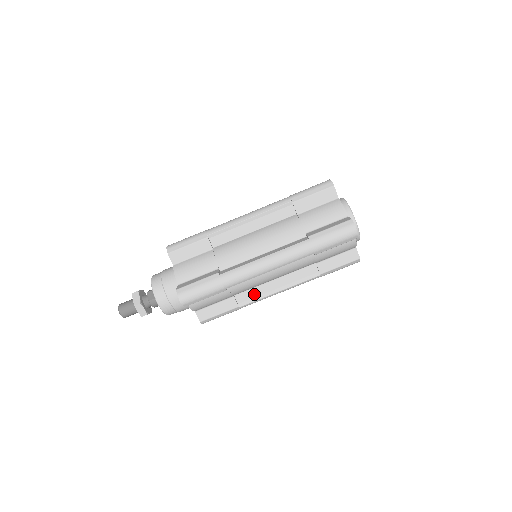
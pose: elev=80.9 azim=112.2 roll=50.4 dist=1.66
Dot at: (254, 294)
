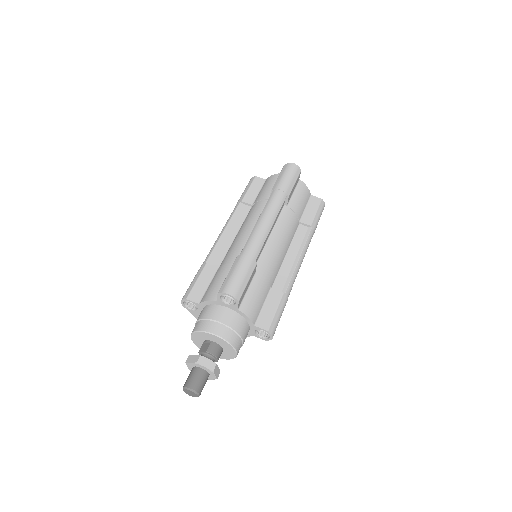
Dot at: (284, 276)
